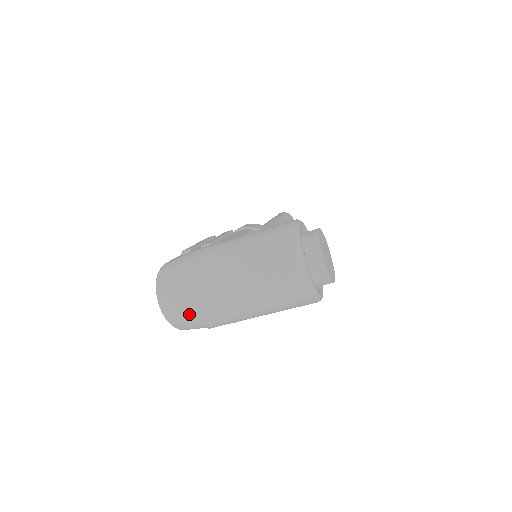
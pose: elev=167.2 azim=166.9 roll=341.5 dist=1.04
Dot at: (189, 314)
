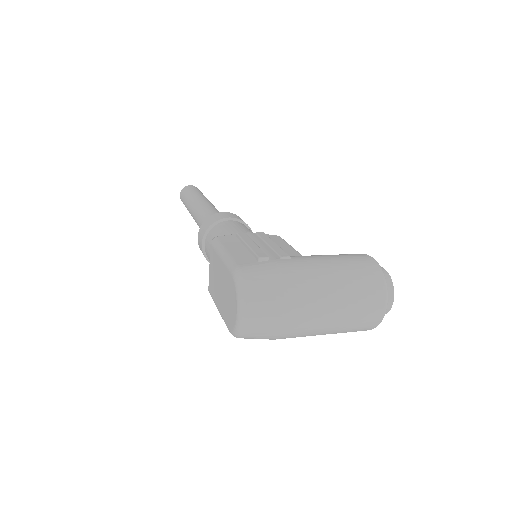
Dot at: (271, 329)
